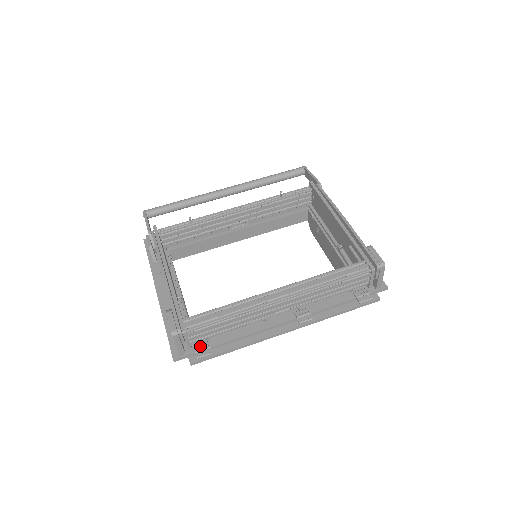
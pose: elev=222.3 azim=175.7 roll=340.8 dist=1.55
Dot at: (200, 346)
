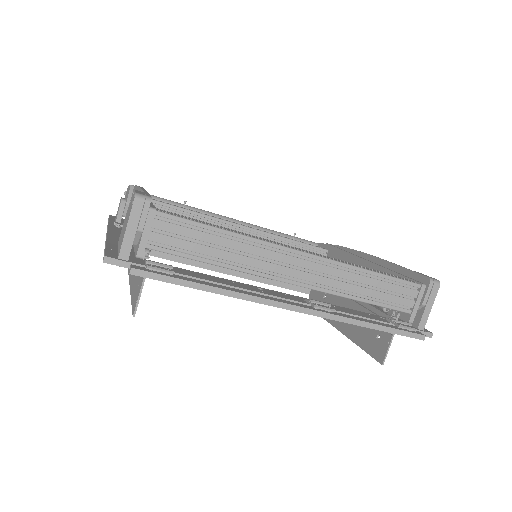
Dot at: (156, 263)
